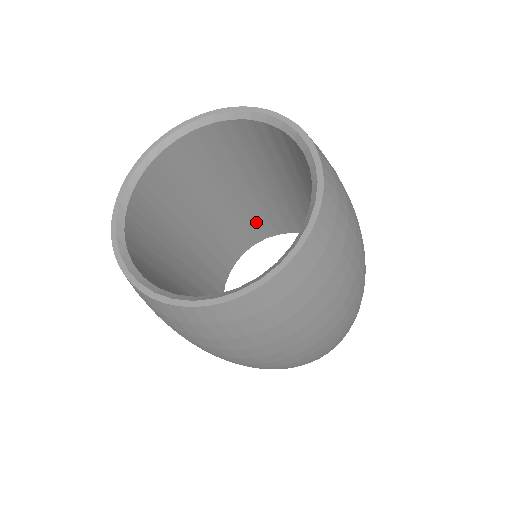
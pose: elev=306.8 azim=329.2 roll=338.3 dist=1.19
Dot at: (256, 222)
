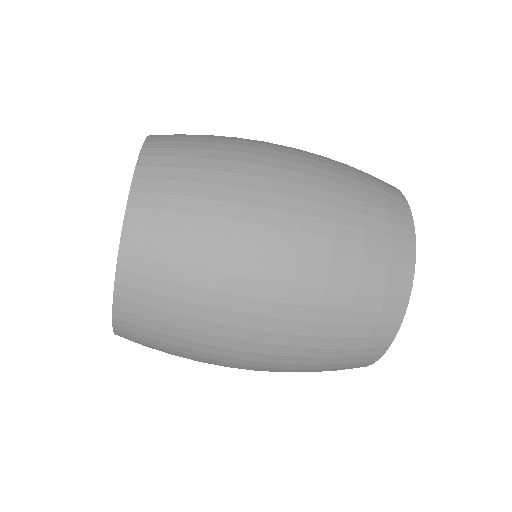
Dot at: occluded
